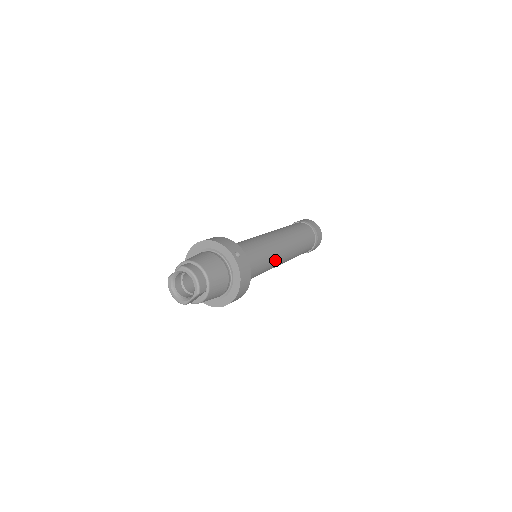
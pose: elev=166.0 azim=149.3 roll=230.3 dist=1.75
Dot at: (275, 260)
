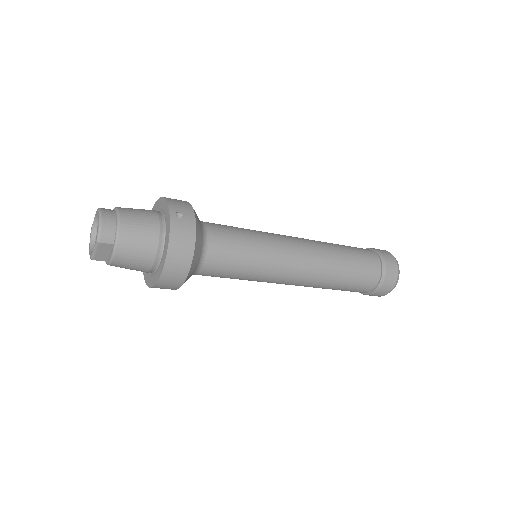
Dot at: (276, 264)
